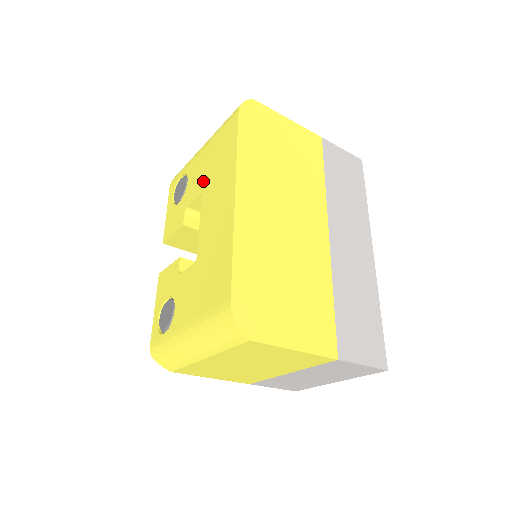
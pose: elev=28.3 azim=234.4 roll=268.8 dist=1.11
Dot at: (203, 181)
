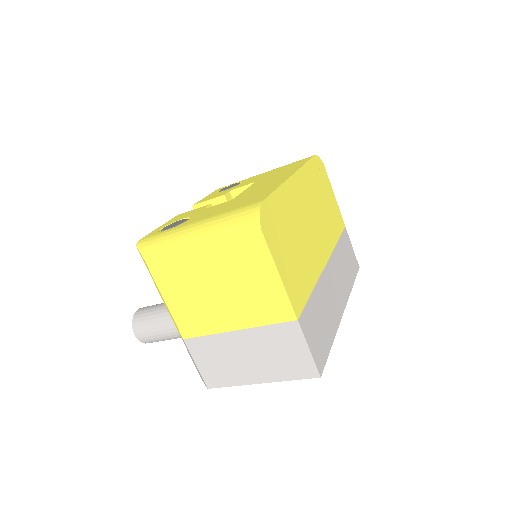
Dot at: (260, 178)
